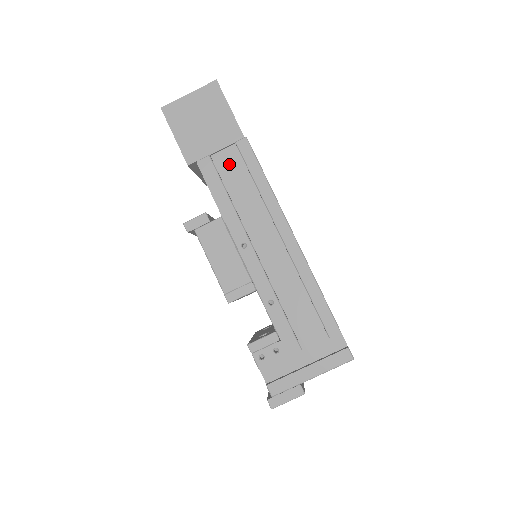
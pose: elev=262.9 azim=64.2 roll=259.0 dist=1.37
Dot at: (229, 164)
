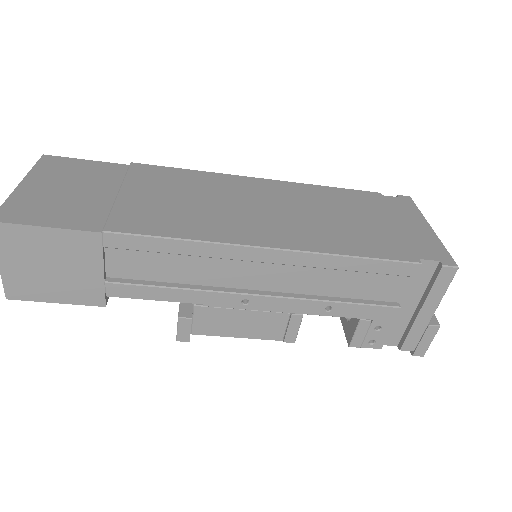
Dot at: (130, 264)
